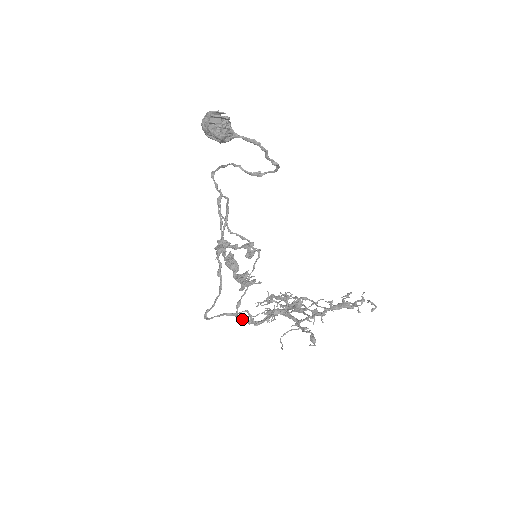
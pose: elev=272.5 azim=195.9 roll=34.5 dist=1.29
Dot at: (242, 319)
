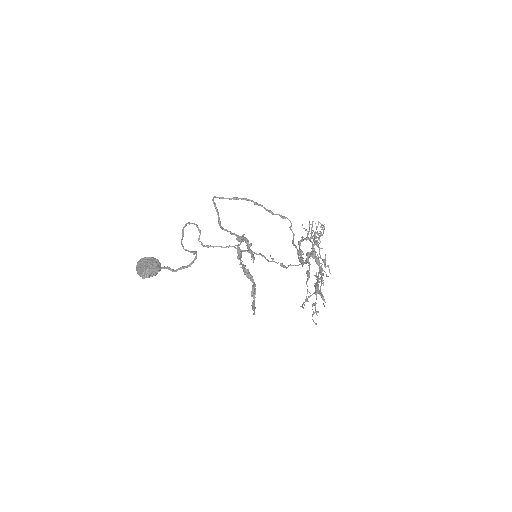
Dot at: (298, 258)
